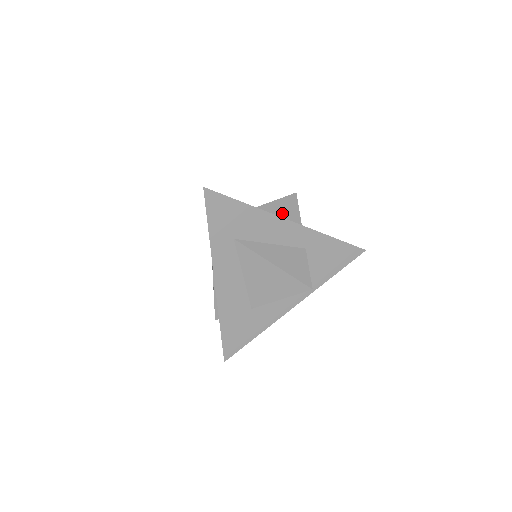
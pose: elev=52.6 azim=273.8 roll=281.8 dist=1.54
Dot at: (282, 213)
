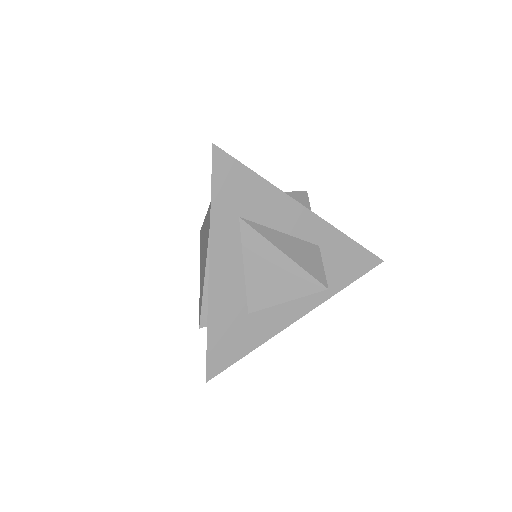
Dot at: occluded
